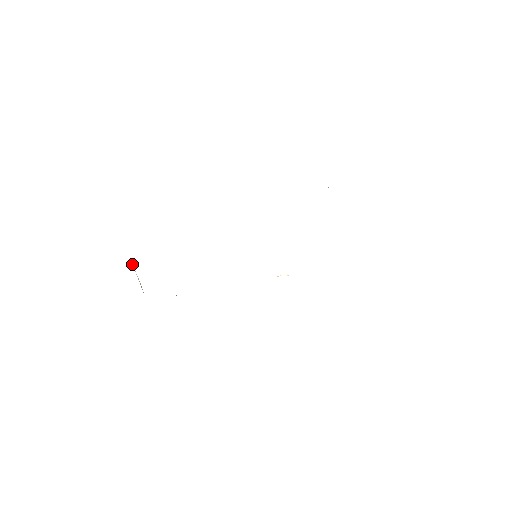
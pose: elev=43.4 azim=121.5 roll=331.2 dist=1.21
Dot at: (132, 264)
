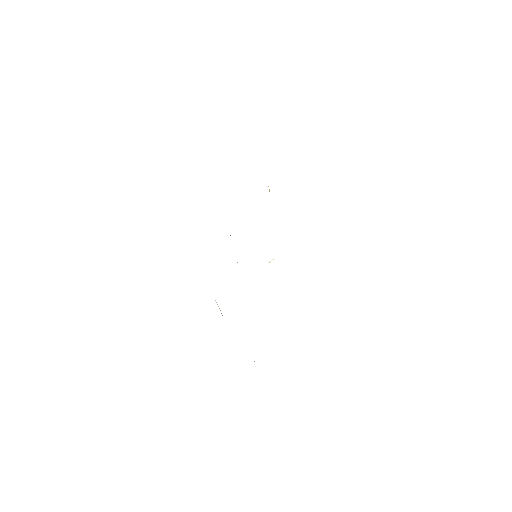
Dot at: occluded
